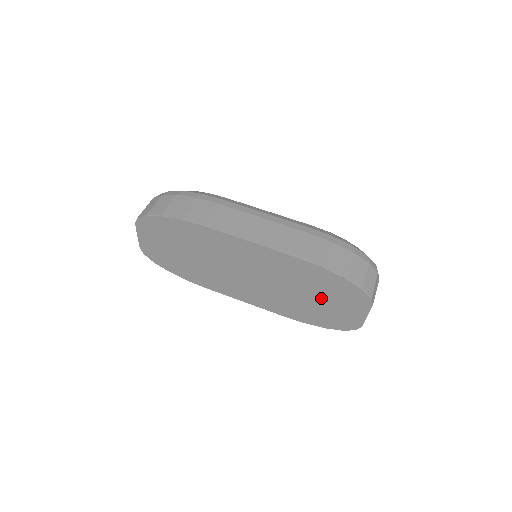
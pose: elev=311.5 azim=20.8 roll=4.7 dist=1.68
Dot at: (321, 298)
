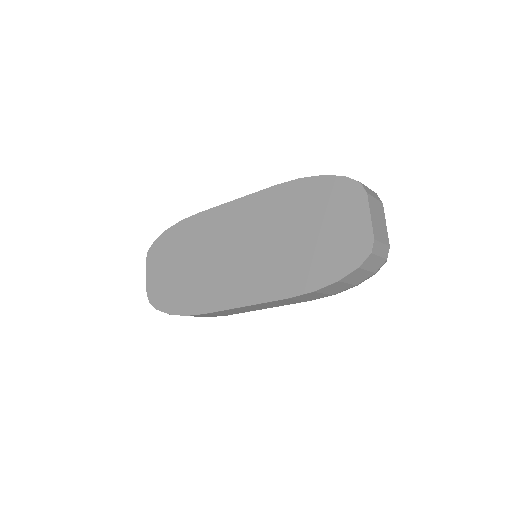
Dot at: (314, 227)
